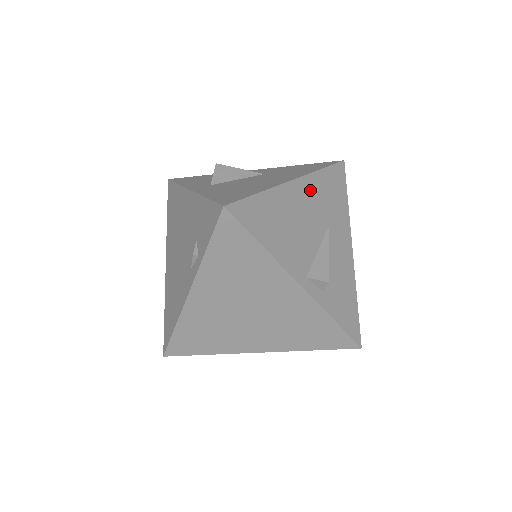
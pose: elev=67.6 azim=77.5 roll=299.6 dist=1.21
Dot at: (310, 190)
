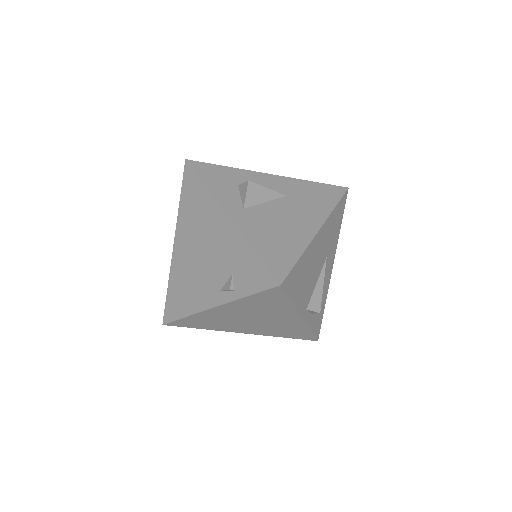
Dot at: (325, 232)
